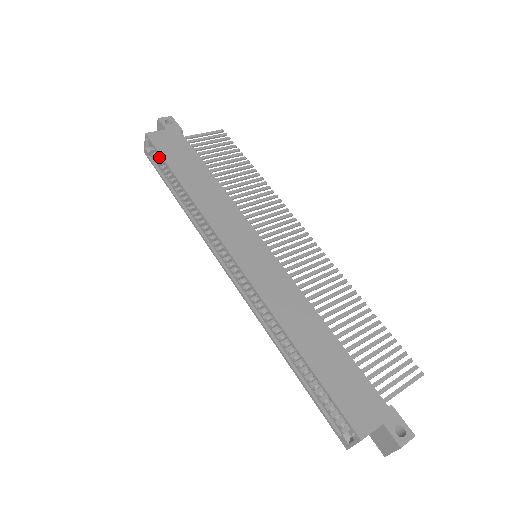
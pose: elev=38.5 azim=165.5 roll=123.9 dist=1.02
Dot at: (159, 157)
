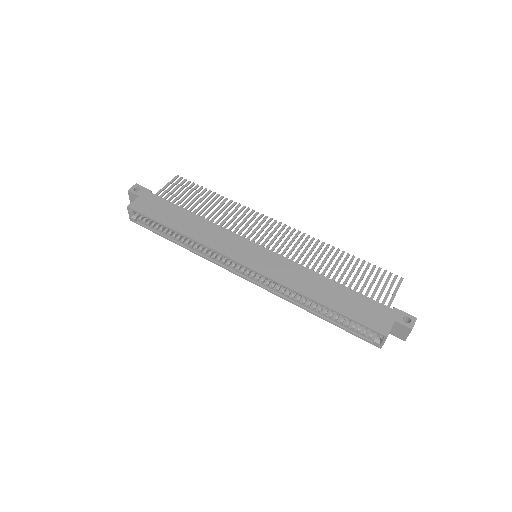
Dot at: (145, 219)
